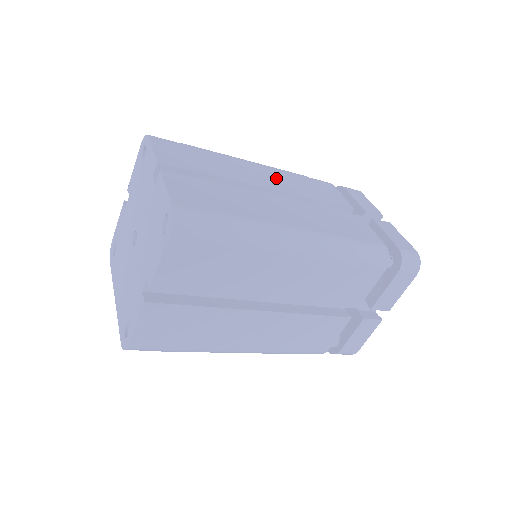
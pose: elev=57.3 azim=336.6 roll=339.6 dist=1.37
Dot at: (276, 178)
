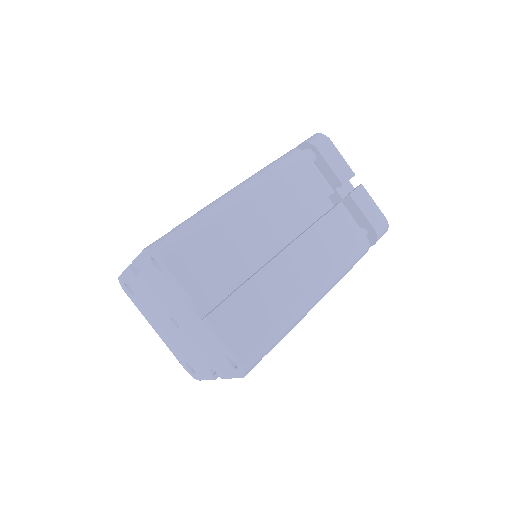
Dot at: (271, 210)
